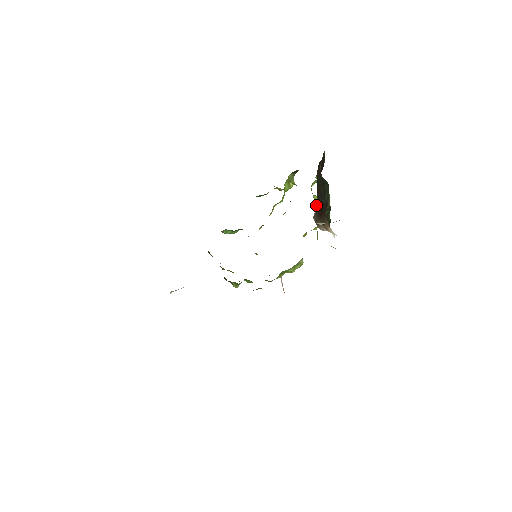
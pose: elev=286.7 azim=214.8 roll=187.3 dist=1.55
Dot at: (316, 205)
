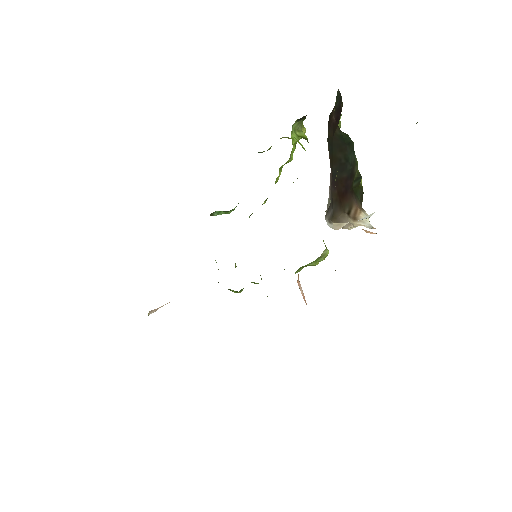
Dot at: (330, 191)
